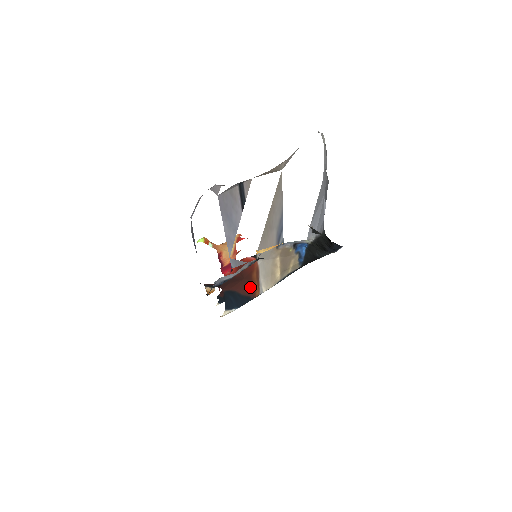
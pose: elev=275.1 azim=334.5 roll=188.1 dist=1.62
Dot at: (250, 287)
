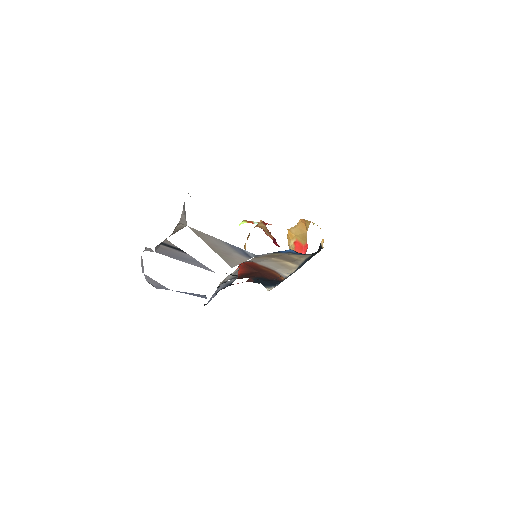
Dot at: (270, 275)
